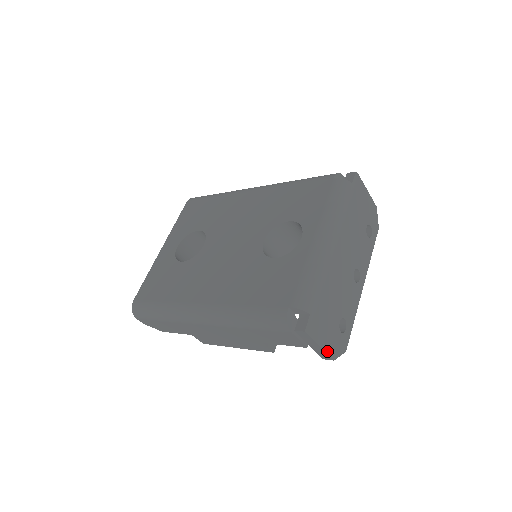
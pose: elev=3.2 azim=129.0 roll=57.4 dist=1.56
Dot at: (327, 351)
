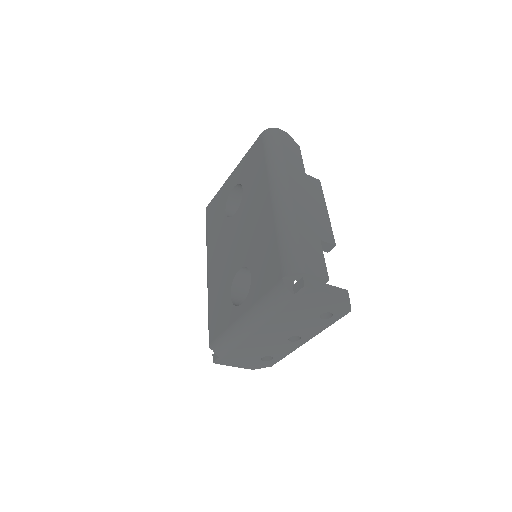
Dot at: (243, 367)
